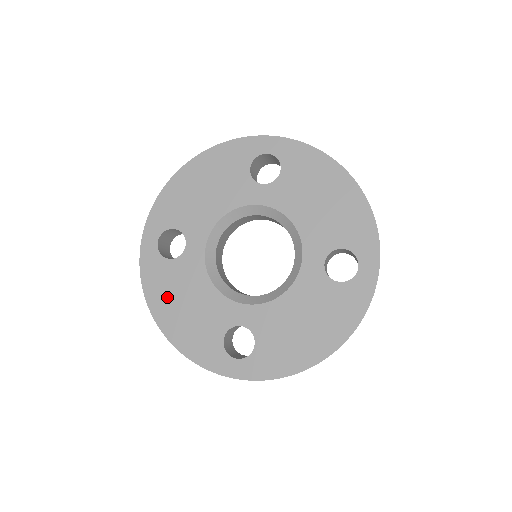
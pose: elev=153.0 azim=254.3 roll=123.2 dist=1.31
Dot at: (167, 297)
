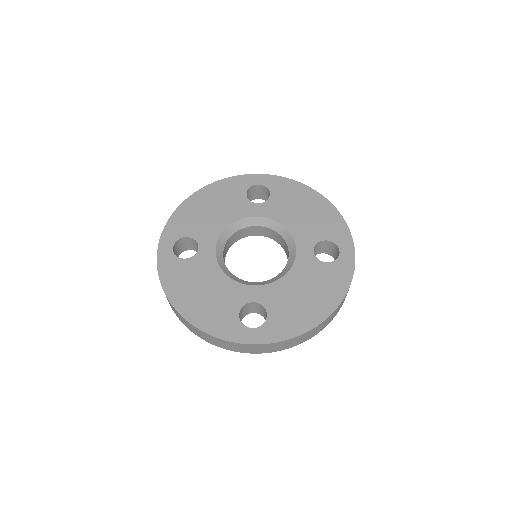
Dot at: (184, 287)
